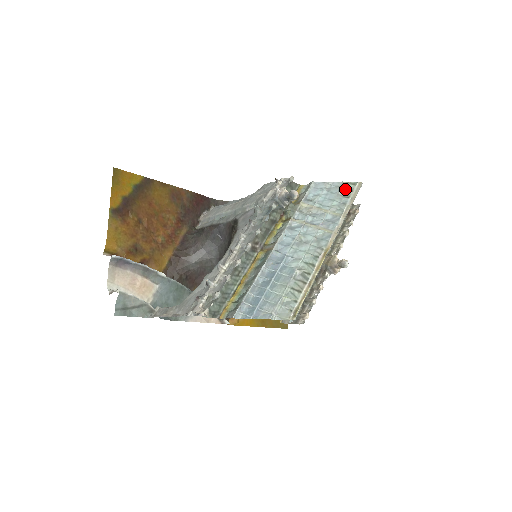
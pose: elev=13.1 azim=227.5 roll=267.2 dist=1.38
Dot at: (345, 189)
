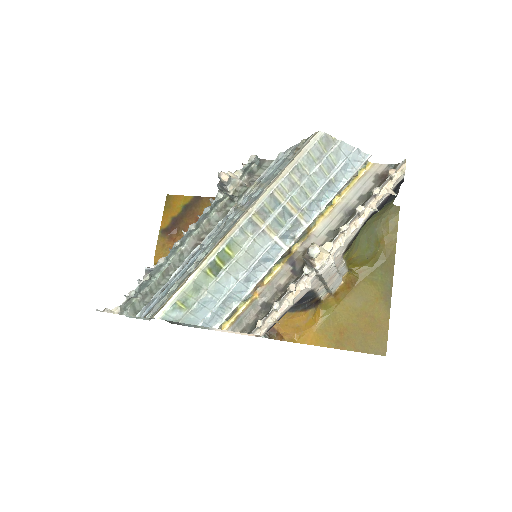
Dot at: (297, 149)
